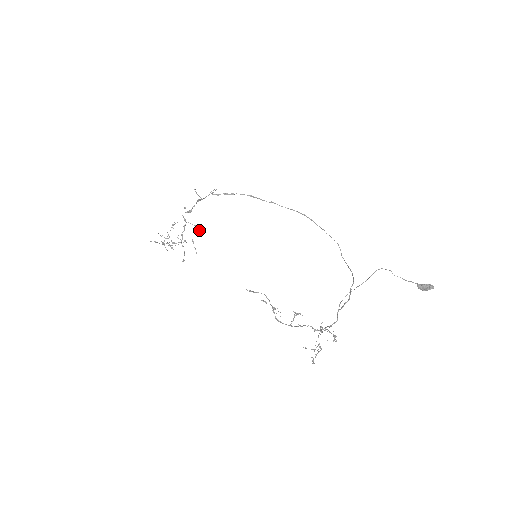
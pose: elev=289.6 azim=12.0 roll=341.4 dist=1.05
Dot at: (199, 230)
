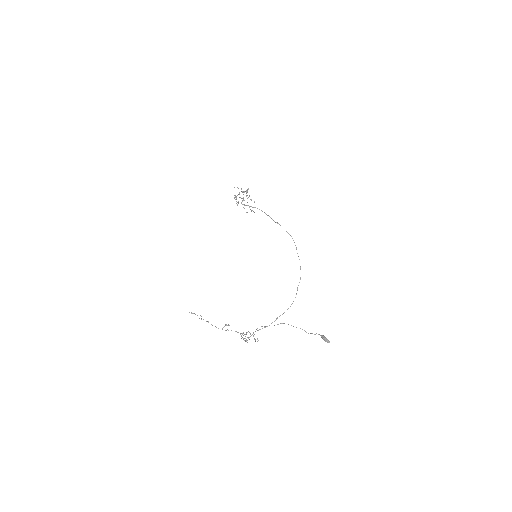
Dot at: (254, 202)
